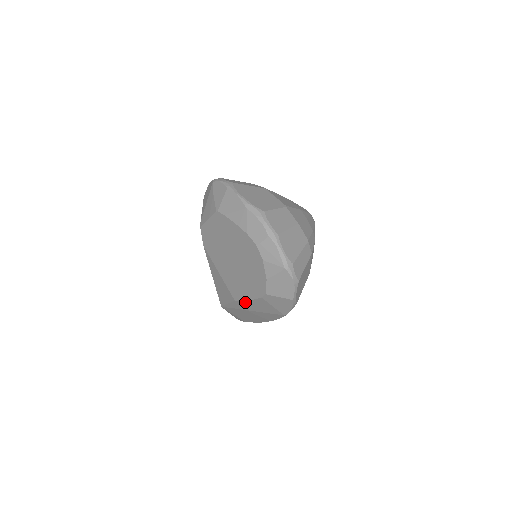
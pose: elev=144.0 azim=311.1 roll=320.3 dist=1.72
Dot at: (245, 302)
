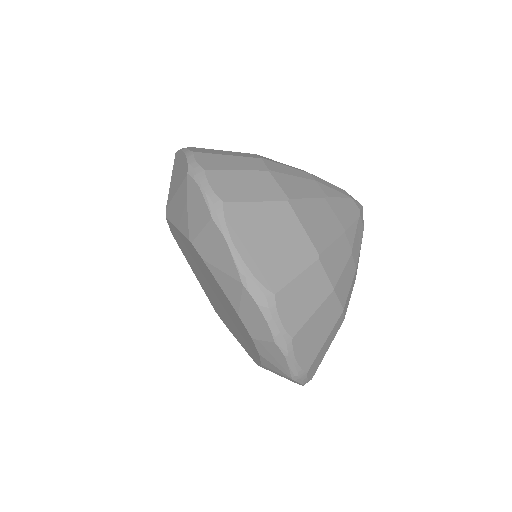
Dot at: occluded
